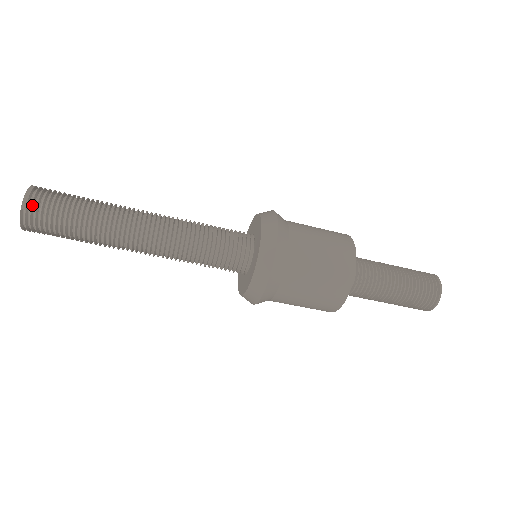
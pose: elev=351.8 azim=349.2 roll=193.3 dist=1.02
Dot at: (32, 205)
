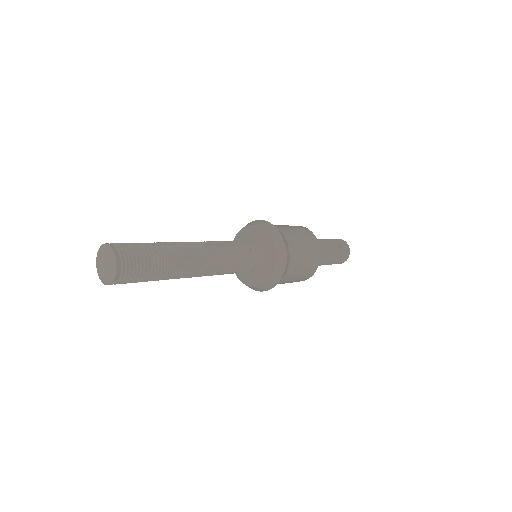
Dot at: (122, 276)
